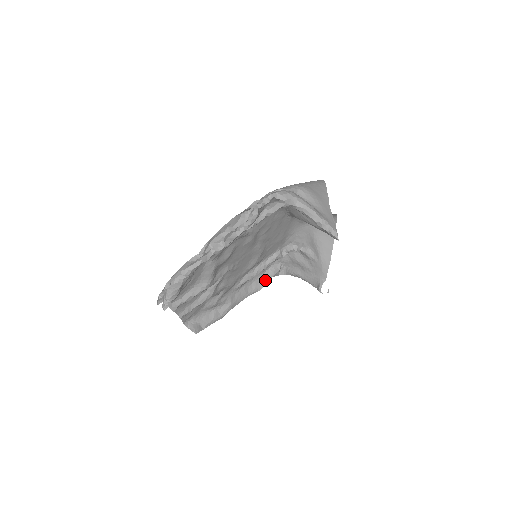
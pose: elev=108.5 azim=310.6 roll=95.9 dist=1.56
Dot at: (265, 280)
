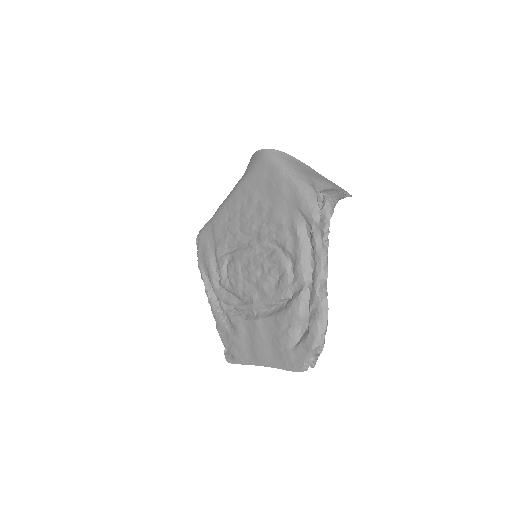
Dot at: occluded
